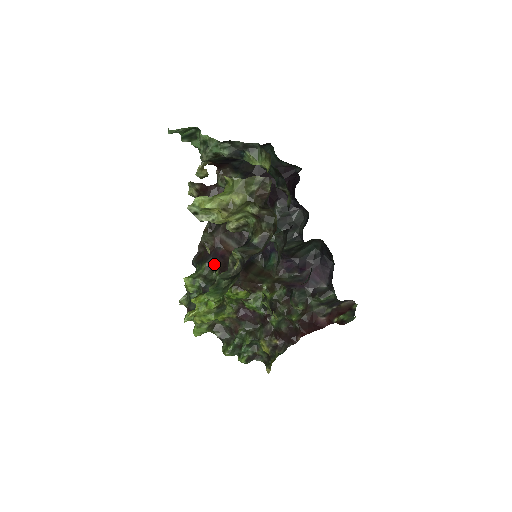
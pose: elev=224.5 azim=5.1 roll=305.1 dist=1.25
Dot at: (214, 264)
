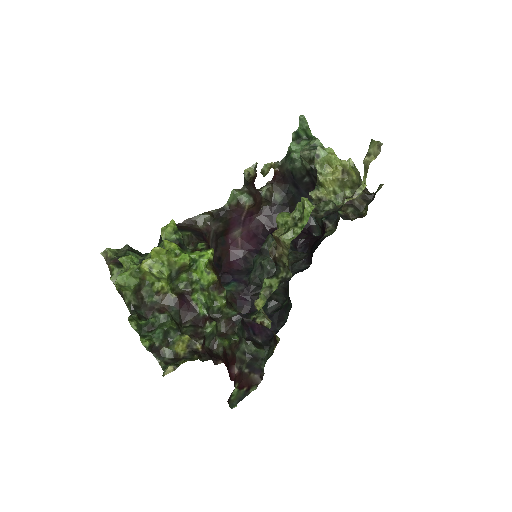
Dot at: (198, 239)
